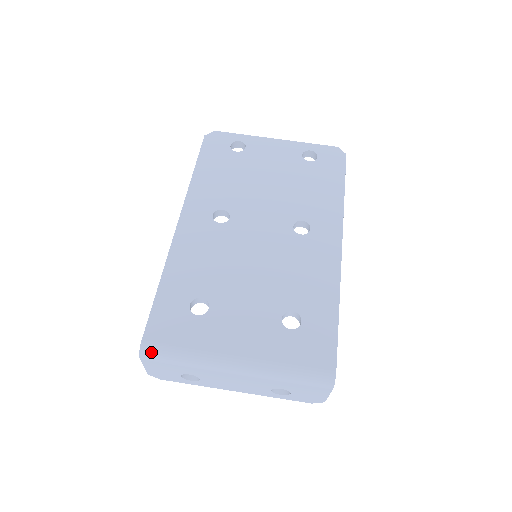
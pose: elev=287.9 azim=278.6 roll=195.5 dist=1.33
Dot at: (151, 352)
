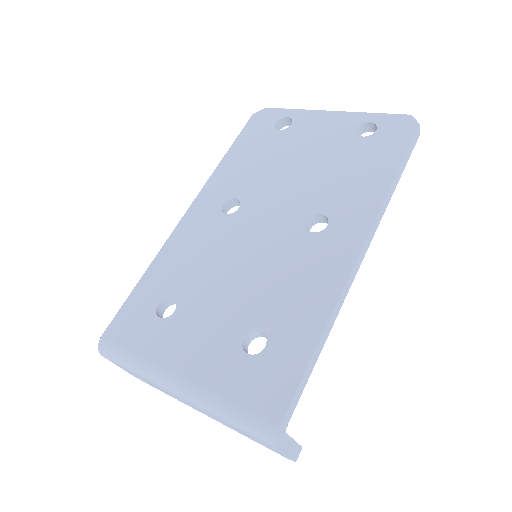
Dot at: (106, 350)
